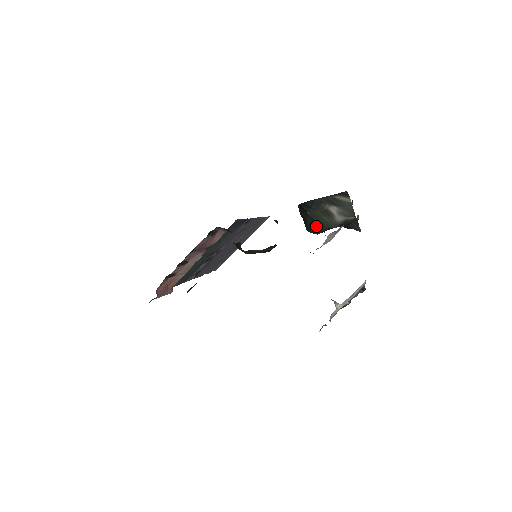
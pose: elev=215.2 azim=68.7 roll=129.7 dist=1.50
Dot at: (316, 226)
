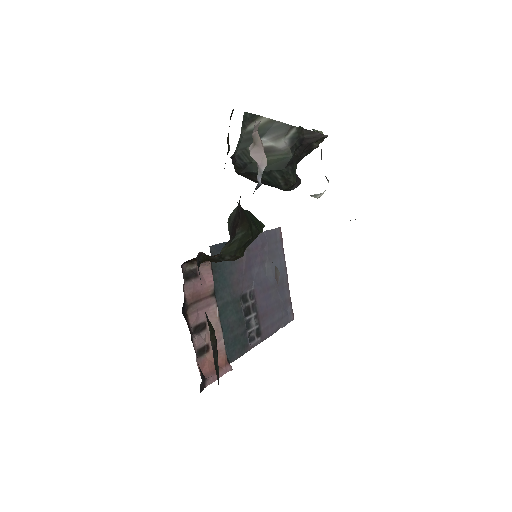
Dot at: (277, 175)
